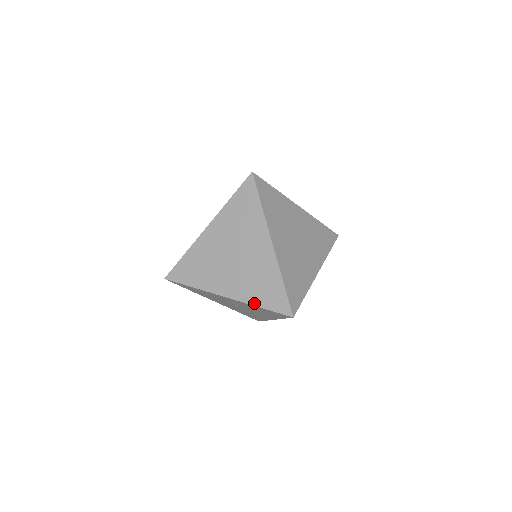
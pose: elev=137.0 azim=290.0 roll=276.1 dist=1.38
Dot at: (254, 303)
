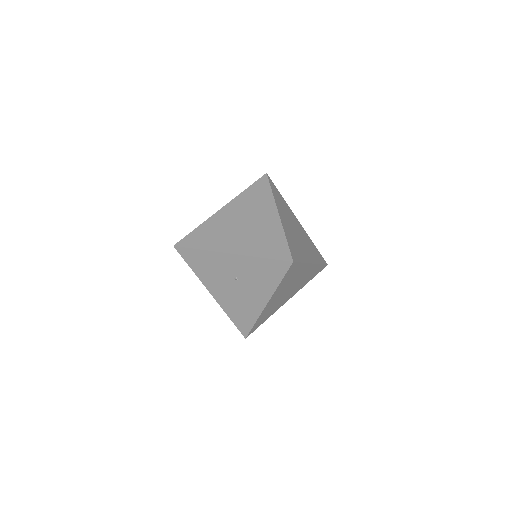
Dot at: (257, 255)
